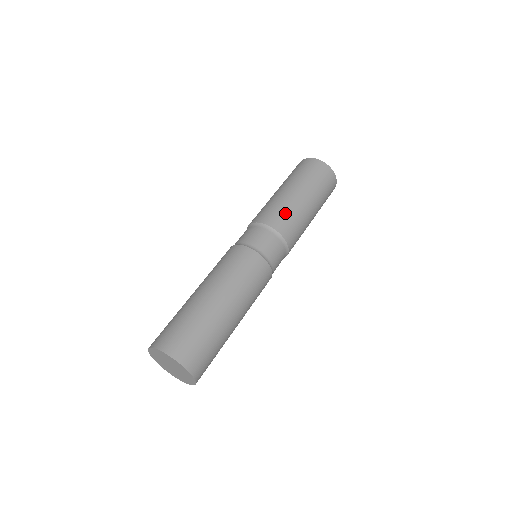
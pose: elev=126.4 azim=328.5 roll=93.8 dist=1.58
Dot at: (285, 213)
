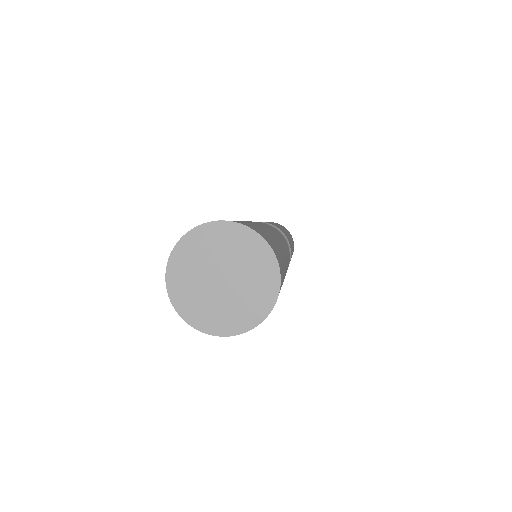
Dot at: (281, 229)
